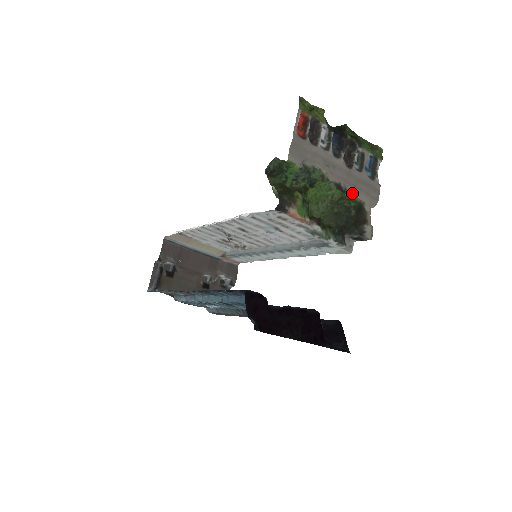
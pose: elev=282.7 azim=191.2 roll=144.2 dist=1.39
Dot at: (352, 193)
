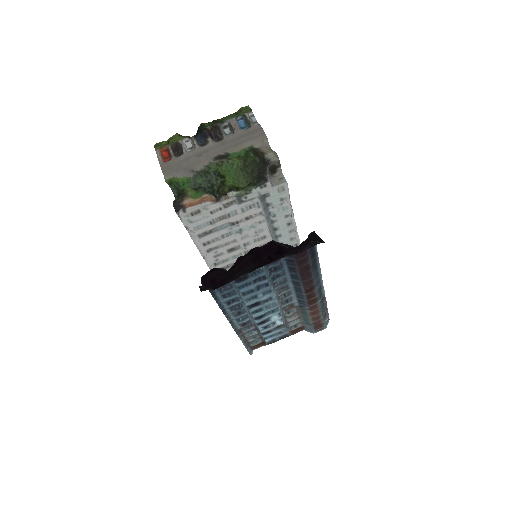
Dot at: (238, 150)
